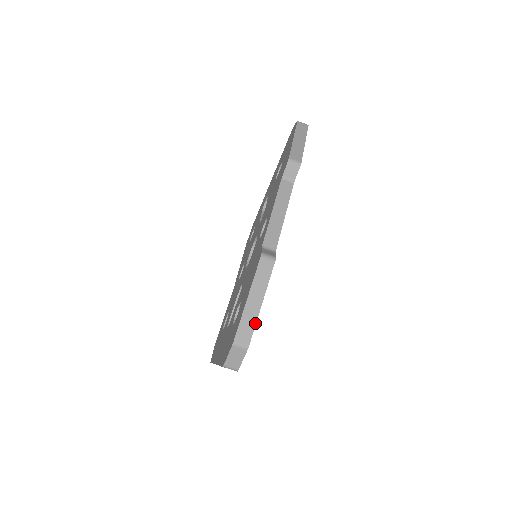
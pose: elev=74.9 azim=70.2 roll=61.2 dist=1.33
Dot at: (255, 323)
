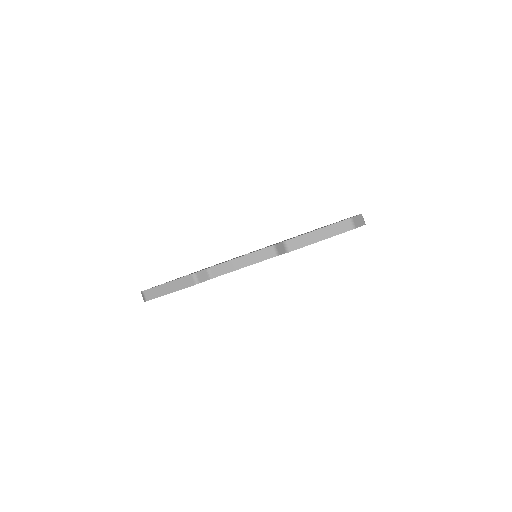
Dot at: (159, 296)
